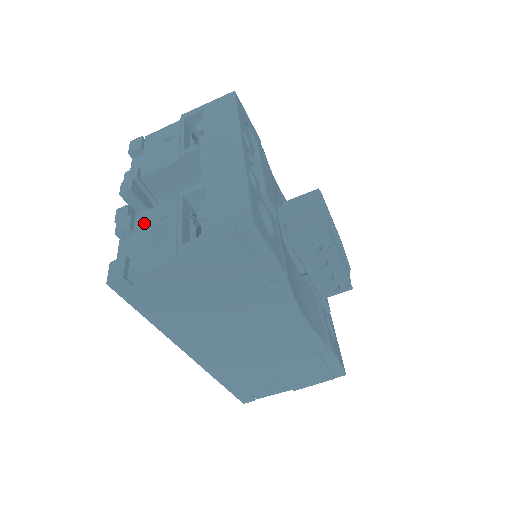
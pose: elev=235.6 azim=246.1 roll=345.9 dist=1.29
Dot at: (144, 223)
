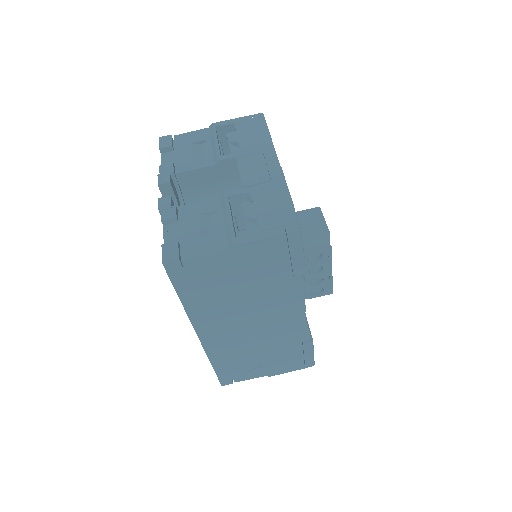
Dot at: (190, 215)
